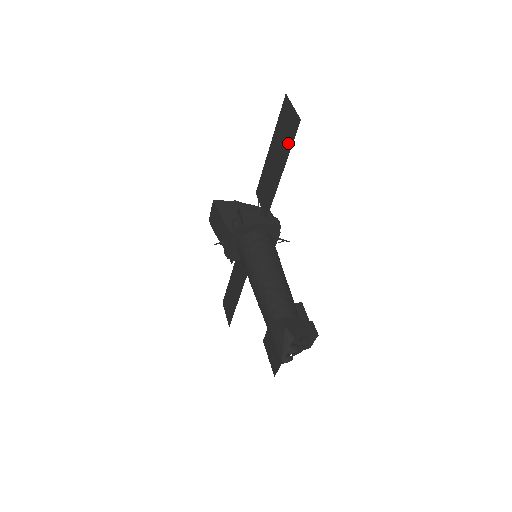
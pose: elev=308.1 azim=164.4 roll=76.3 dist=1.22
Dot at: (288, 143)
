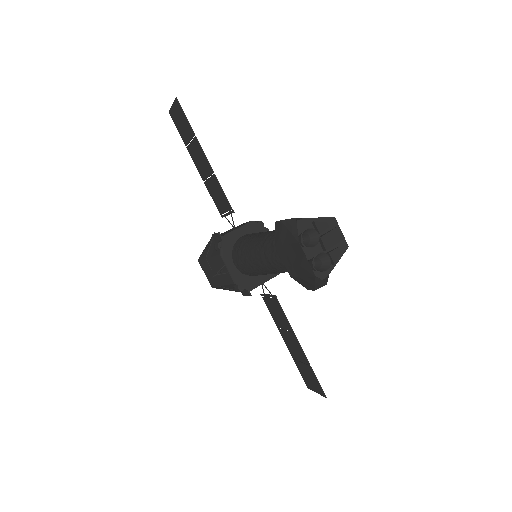
Dot at: (188, 128)
